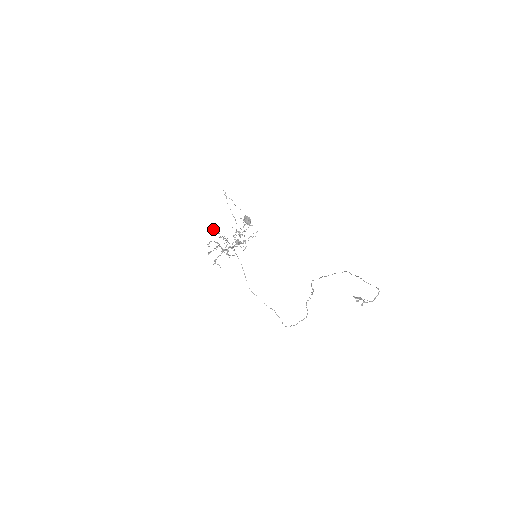
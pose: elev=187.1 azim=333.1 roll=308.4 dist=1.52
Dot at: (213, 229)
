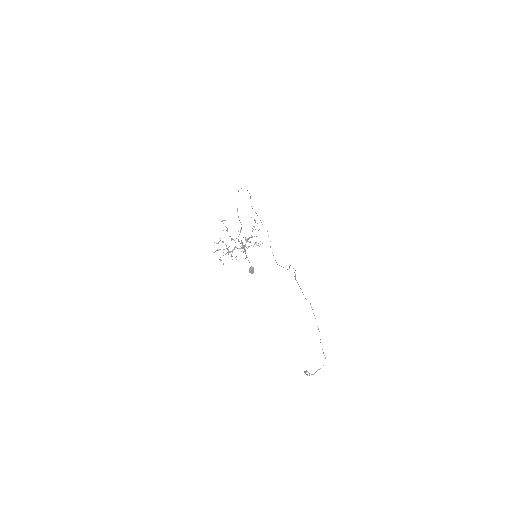
Dot at: occluded
